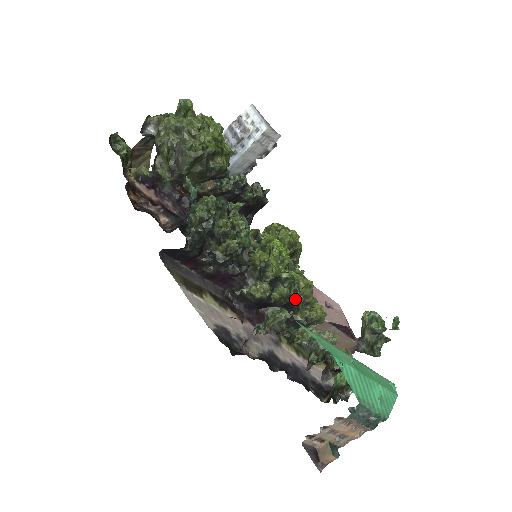
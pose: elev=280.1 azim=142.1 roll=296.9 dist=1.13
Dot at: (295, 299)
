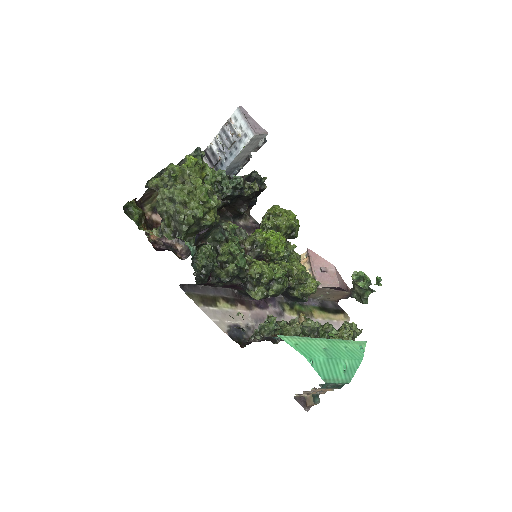
Dot at: (290, 286)
